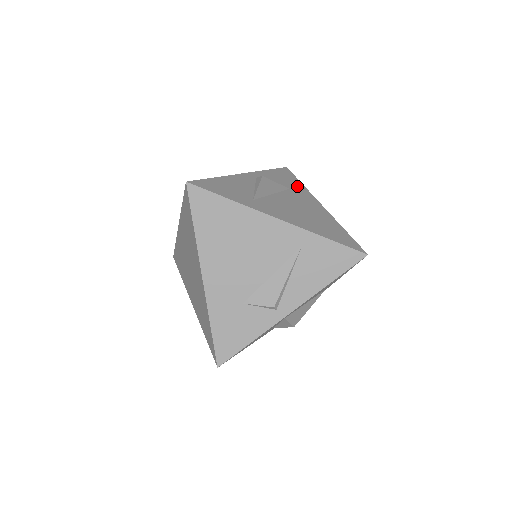
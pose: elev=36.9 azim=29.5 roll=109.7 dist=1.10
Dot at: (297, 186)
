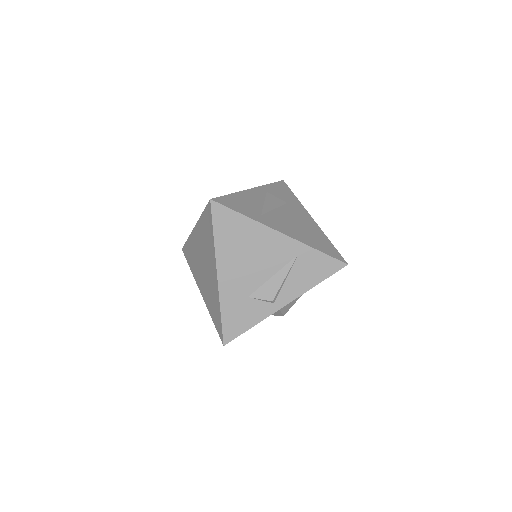
Dot at: (293, 200)
